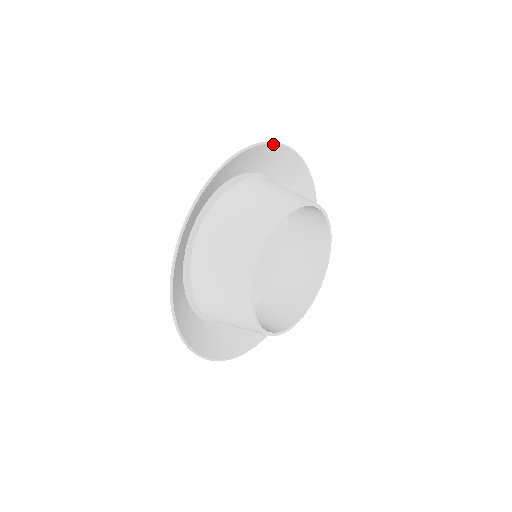
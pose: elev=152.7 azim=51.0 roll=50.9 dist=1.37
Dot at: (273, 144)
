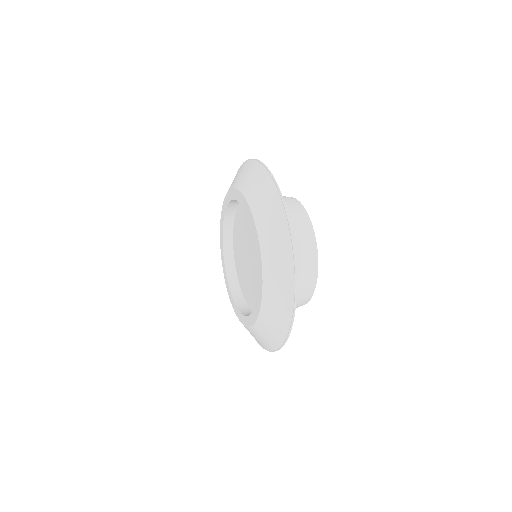
Dot at: (269, 173)
